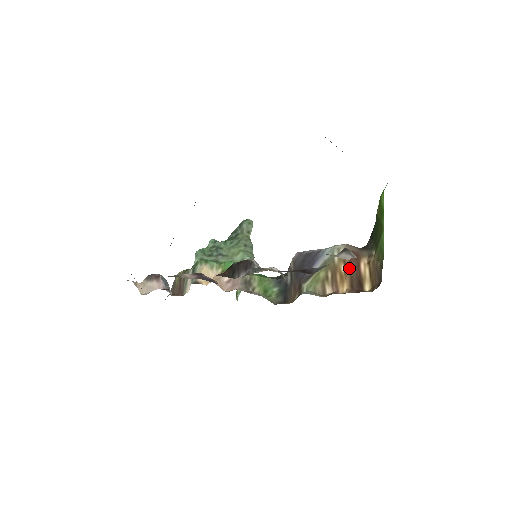
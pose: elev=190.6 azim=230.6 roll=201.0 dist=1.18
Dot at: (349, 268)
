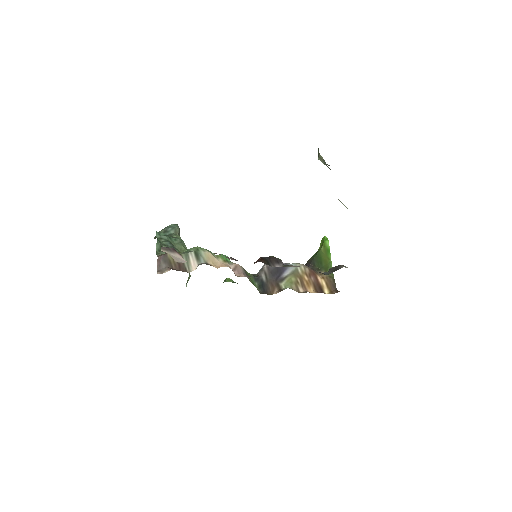
Dot at: (311, 279)
